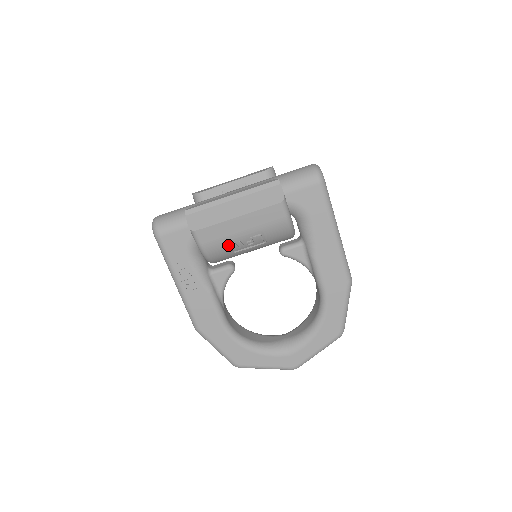
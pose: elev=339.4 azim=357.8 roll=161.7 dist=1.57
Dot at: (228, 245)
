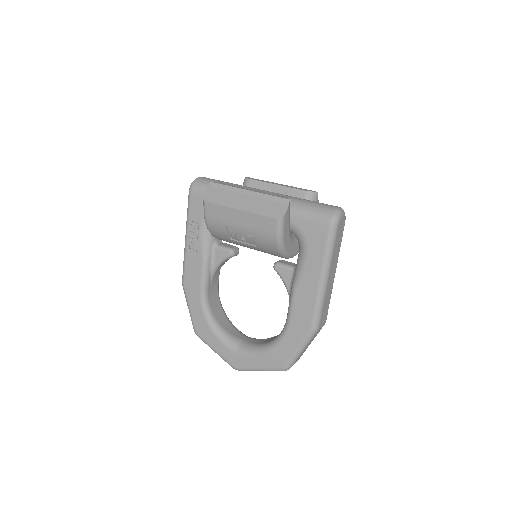
Dot at: (226, 229)
